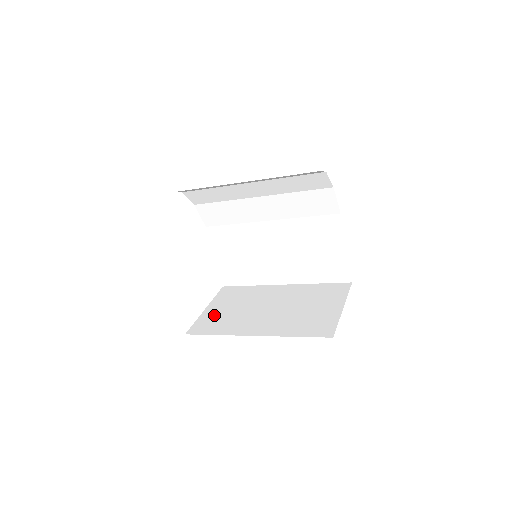
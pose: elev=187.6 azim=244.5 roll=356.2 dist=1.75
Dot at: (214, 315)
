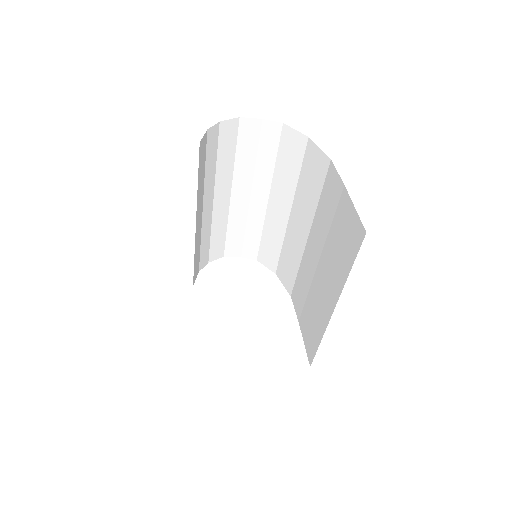
Dot at: occluded
